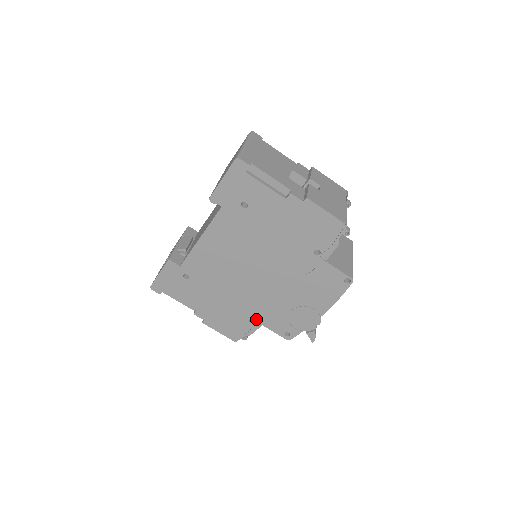
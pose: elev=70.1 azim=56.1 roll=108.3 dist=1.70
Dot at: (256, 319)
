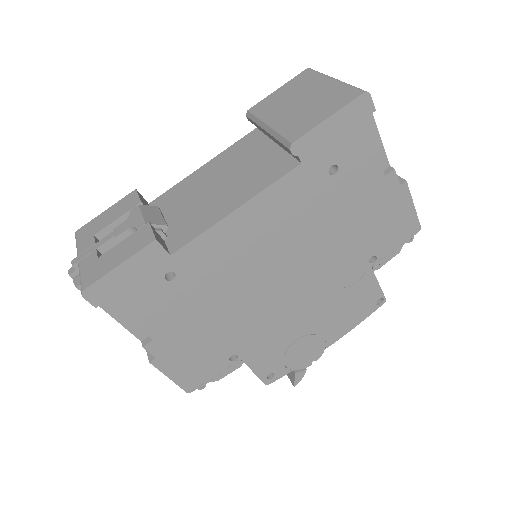
Dot at: (242, 354)
